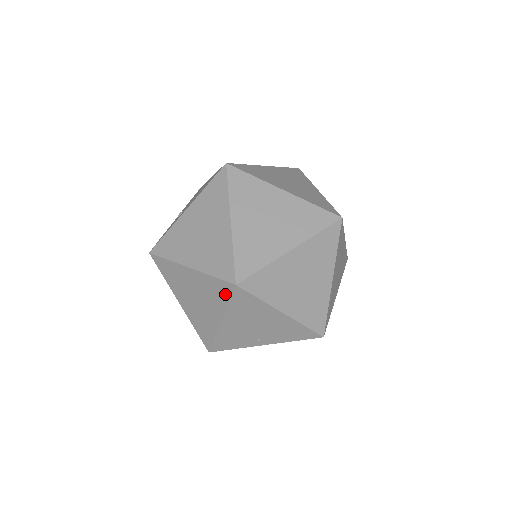
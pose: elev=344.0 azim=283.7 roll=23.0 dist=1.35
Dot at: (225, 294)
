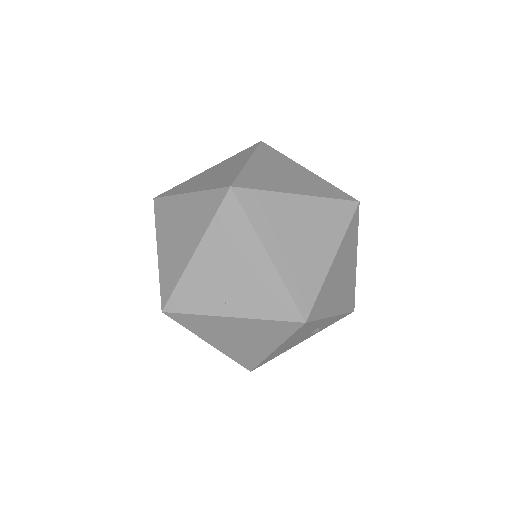
Dot at: (214, 206)
